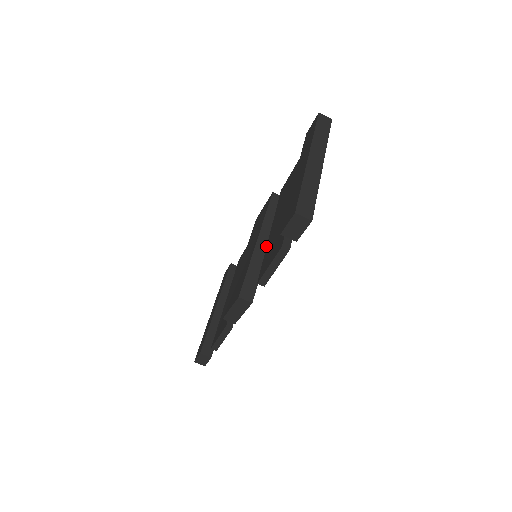
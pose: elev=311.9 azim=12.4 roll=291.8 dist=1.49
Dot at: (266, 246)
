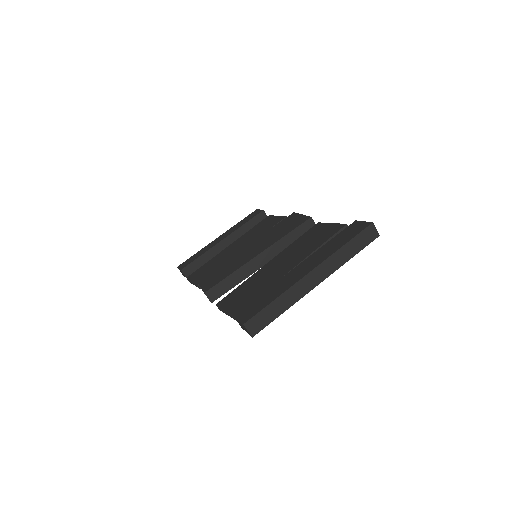
Dot at: (262, 264)
